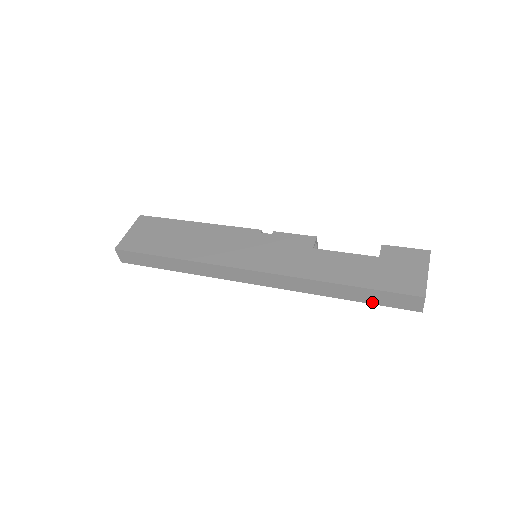
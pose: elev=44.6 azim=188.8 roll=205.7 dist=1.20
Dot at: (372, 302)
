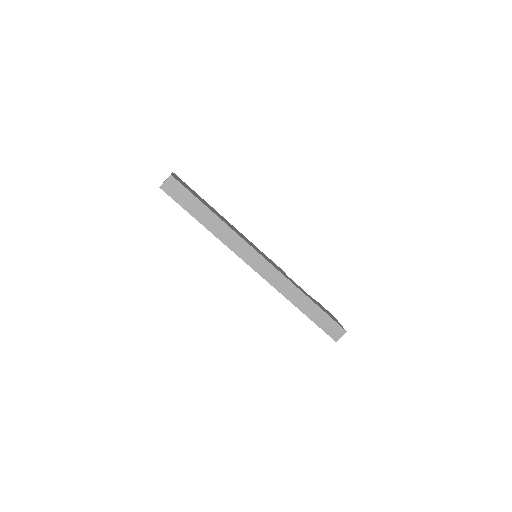
Dot at: (316, 322)
